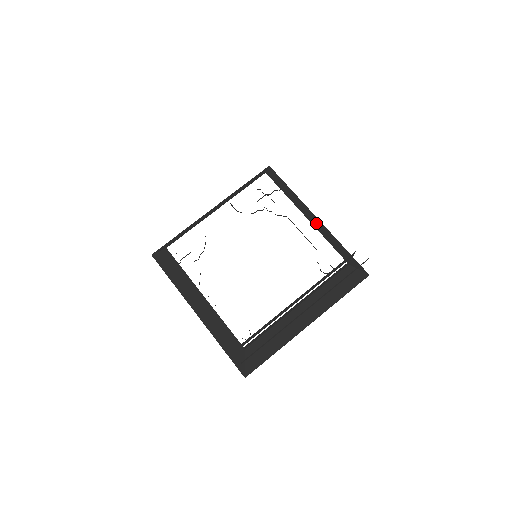
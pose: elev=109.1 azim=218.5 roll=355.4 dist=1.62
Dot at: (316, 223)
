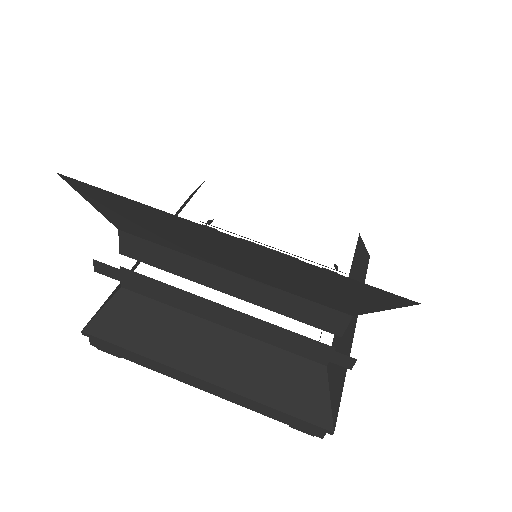
Dot at: occluded
